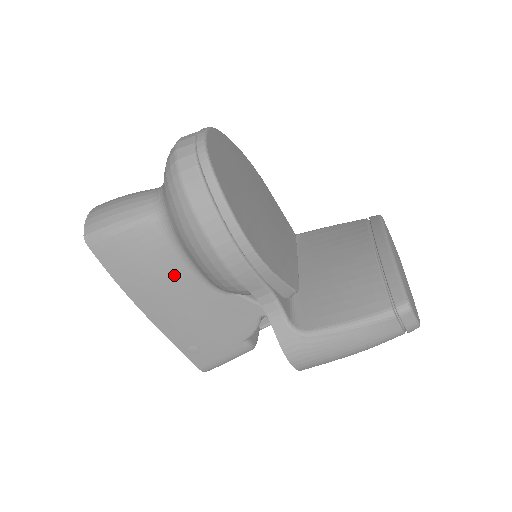
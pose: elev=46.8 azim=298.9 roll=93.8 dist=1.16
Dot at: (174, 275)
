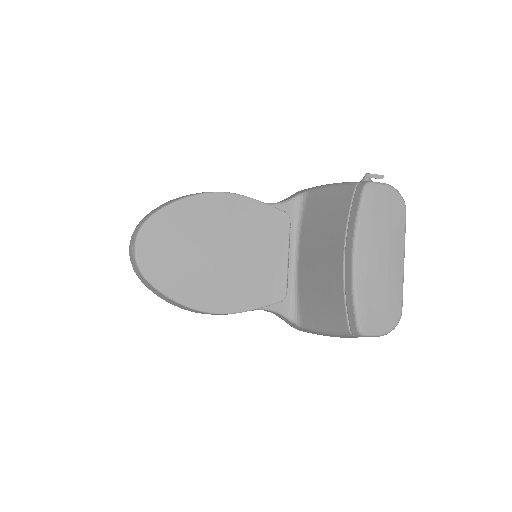
Dot at: occluded
